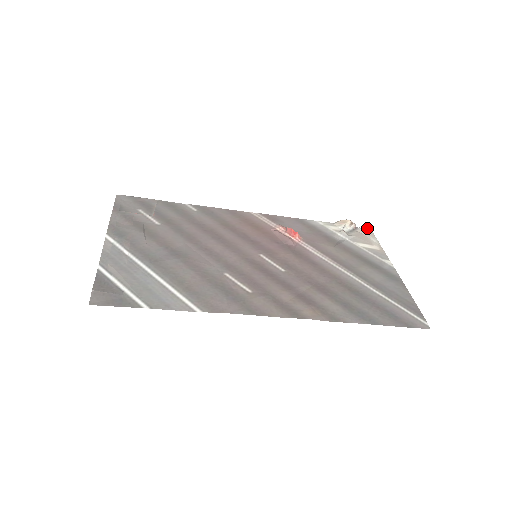
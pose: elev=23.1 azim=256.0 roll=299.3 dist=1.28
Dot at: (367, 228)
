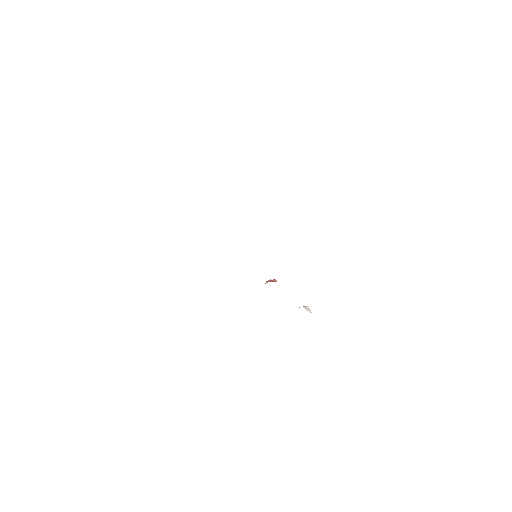
Dot at: occluded
